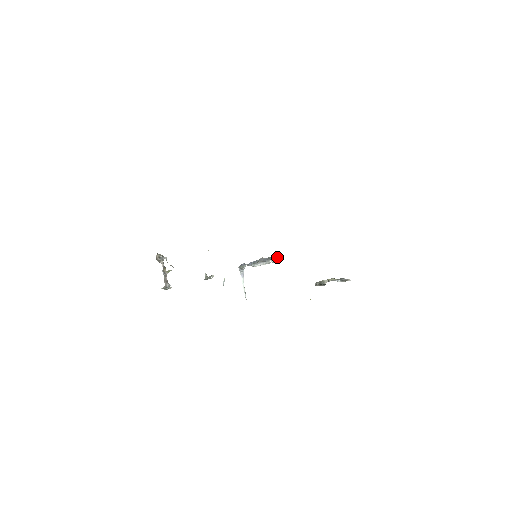
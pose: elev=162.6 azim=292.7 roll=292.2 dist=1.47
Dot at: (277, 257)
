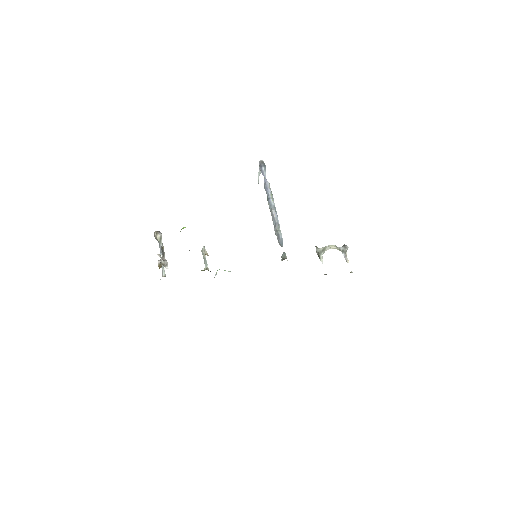
Dot at: (281, 246)
